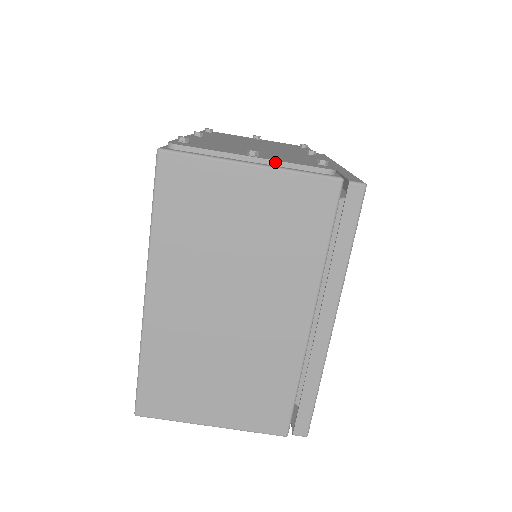
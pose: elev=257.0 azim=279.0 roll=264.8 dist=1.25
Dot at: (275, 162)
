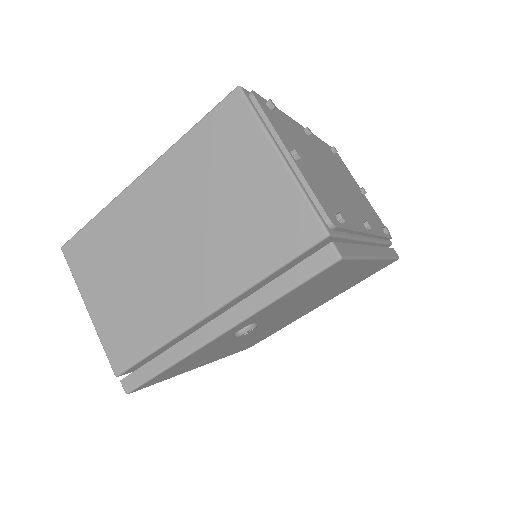
Dot at: (300, 173)
